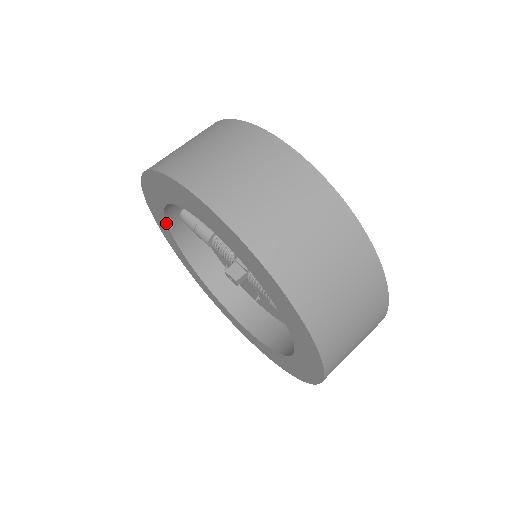
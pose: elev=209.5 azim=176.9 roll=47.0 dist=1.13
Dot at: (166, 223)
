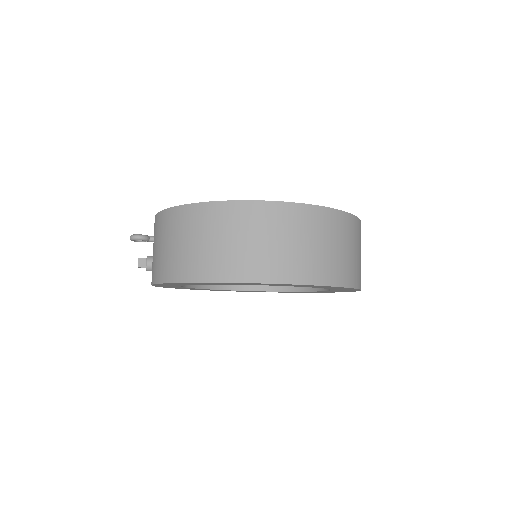
Dot at: (180, 286)
